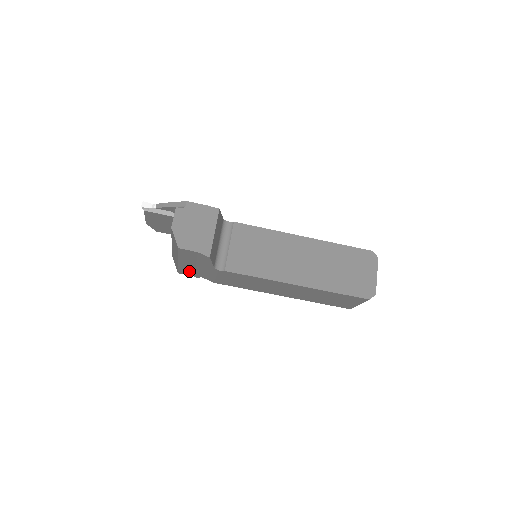
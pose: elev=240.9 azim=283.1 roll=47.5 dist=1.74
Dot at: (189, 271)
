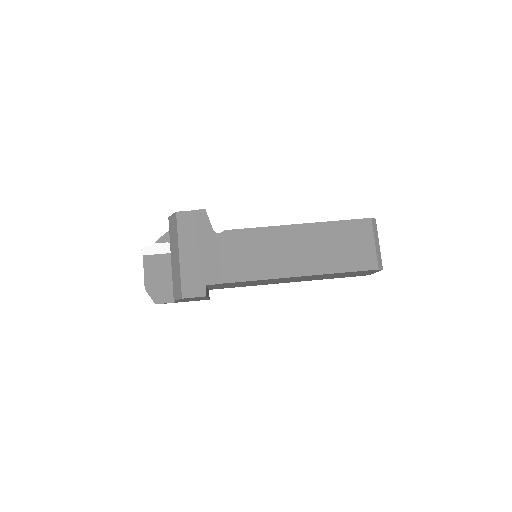
Dot at: (193, 281)
